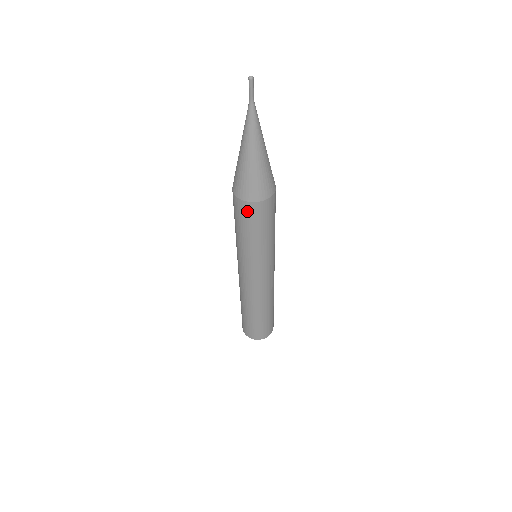
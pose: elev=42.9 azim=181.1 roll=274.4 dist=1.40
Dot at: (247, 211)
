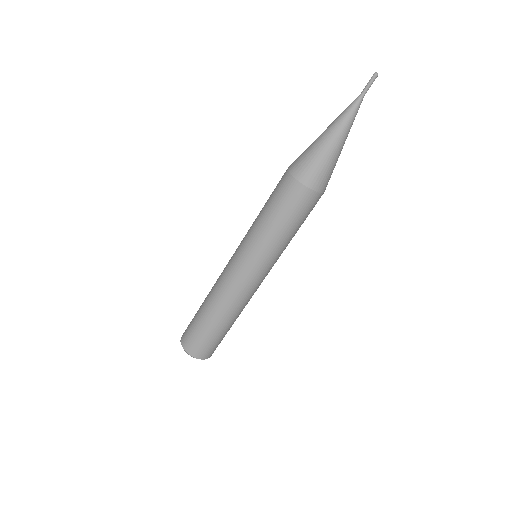
Dot at: (296, 195)
